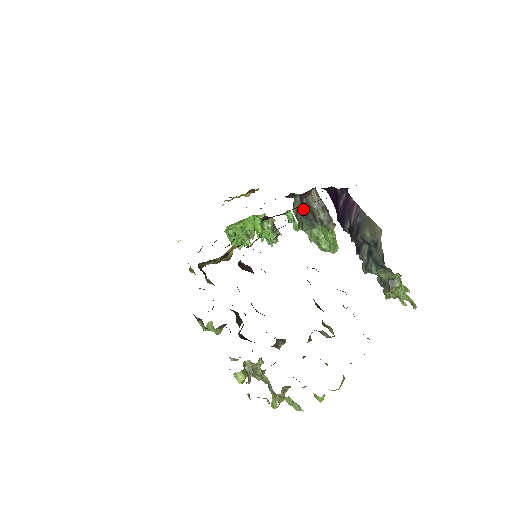
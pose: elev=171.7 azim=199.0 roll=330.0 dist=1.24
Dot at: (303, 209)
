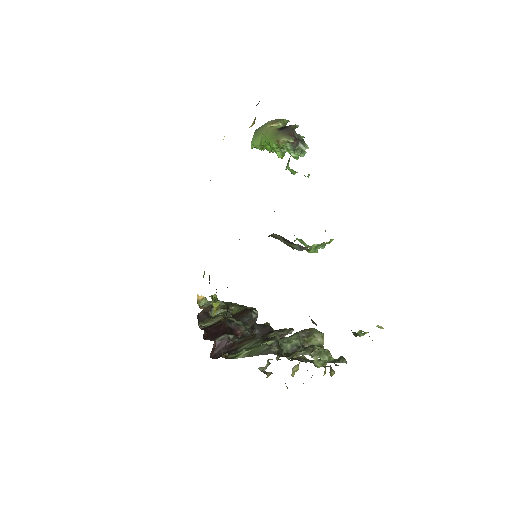
Dot at: occluded
